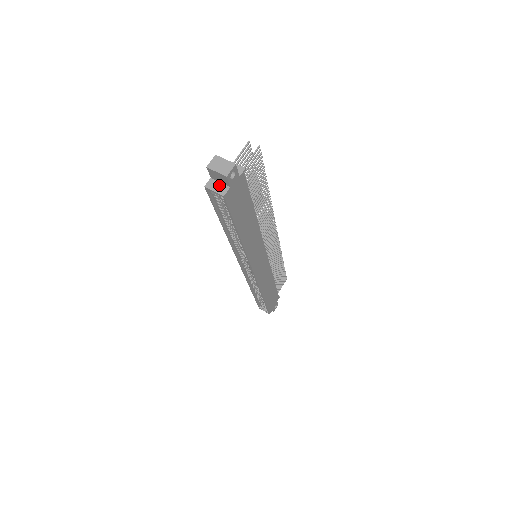
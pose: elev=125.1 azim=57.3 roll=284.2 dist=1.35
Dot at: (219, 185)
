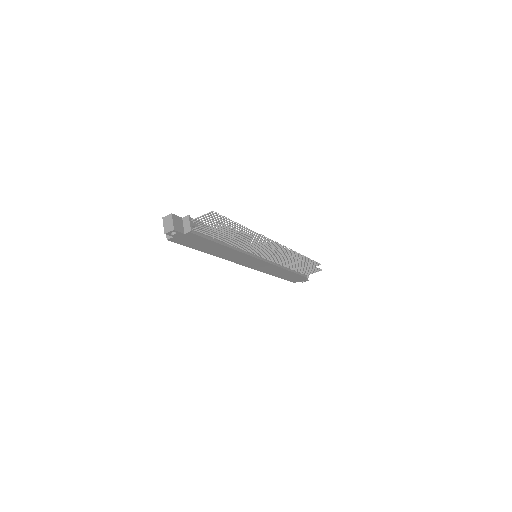
Dot at: occluded
